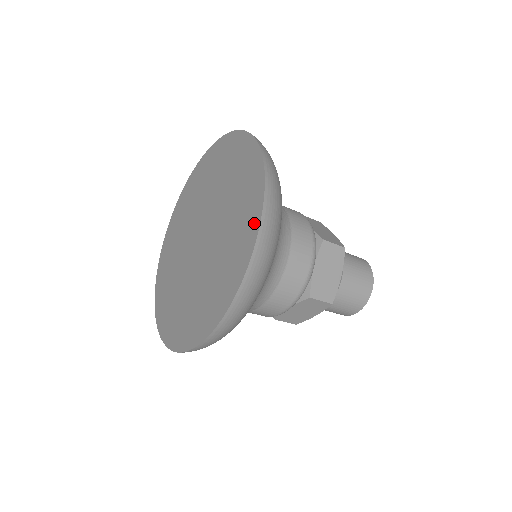
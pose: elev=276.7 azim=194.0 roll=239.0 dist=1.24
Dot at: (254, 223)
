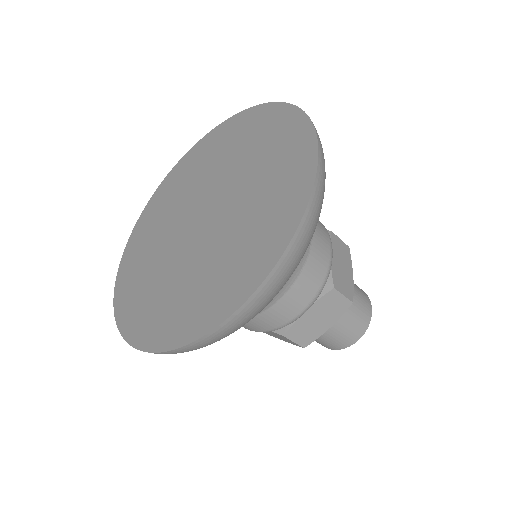
Dot at: (250, 282)
